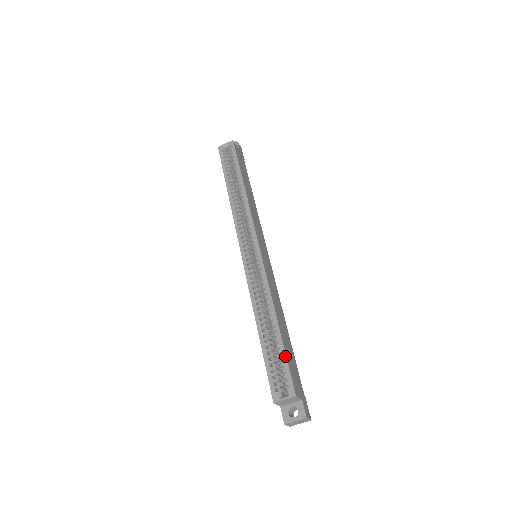
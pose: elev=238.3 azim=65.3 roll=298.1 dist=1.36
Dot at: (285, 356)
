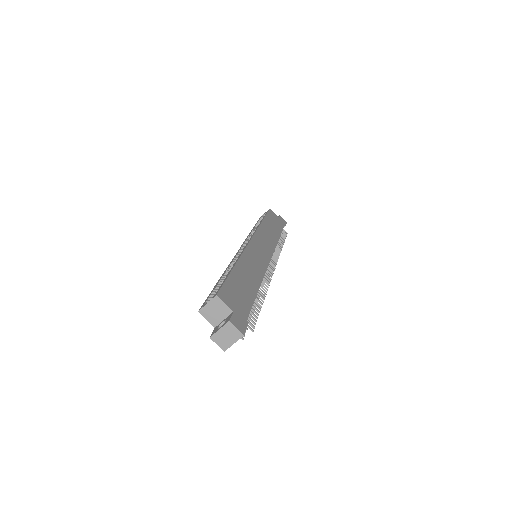
Dot at: (226, 278)
